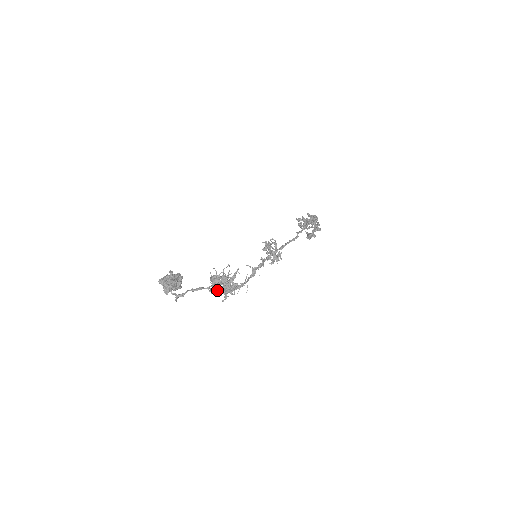
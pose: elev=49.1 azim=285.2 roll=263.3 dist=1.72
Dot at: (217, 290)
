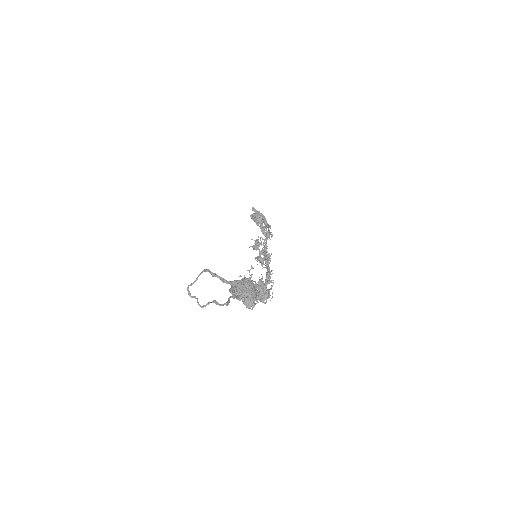
Dot at: occluded
